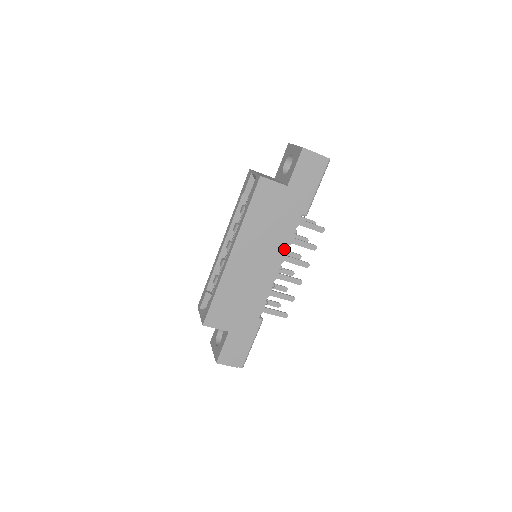
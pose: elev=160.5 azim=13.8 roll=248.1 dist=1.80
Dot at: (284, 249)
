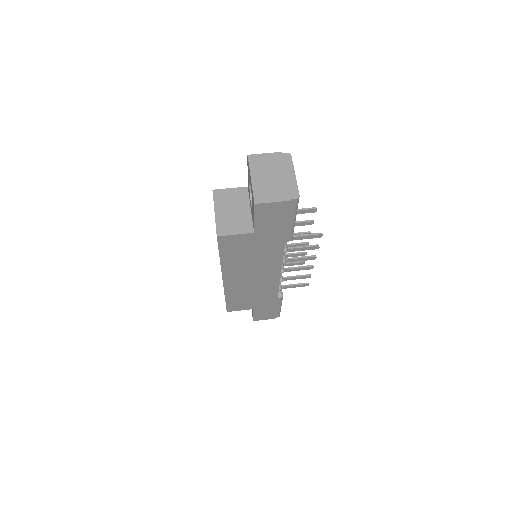
Dot at: (278, 265)
